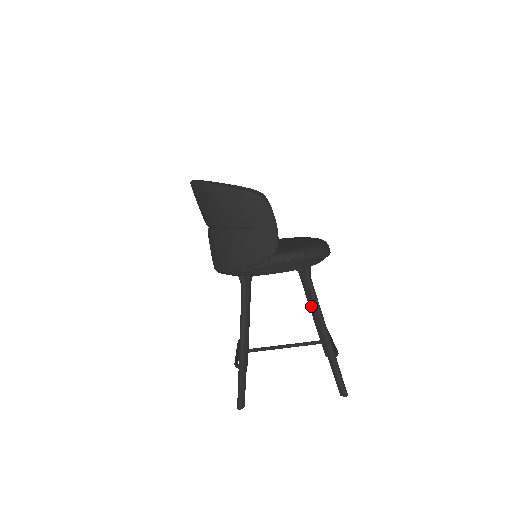
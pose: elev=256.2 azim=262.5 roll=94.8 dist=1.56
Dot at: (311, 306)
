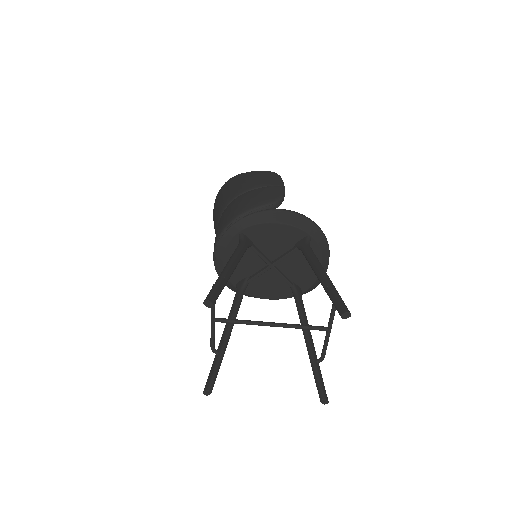
Dot at: (309, 260)
